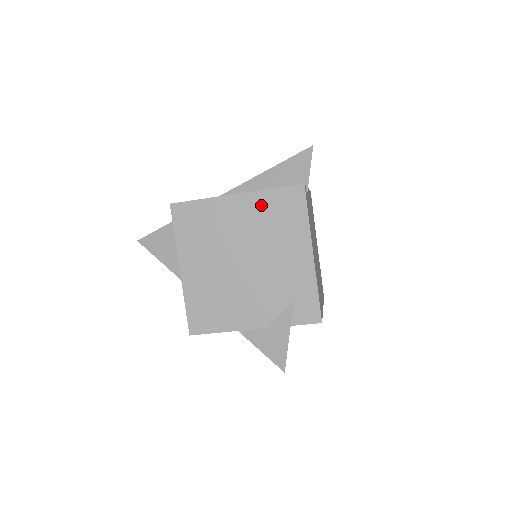
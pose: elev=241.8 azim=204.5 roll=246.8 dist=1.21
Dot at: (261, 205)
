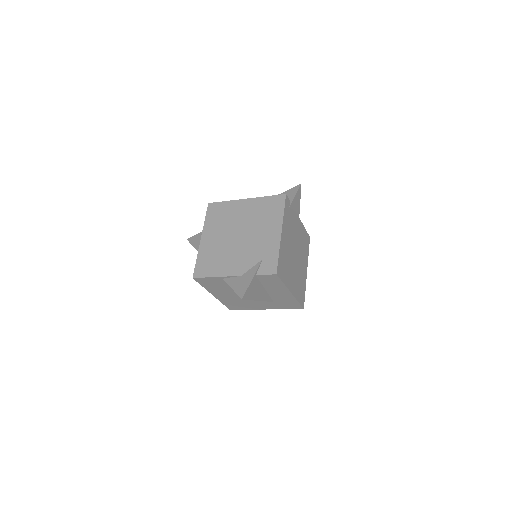
Dot at: (258, 205)
